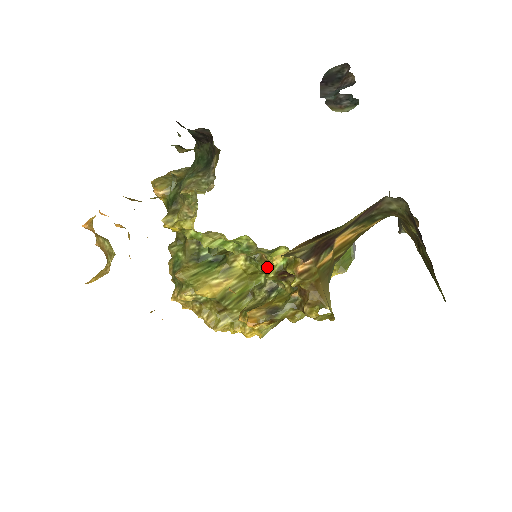
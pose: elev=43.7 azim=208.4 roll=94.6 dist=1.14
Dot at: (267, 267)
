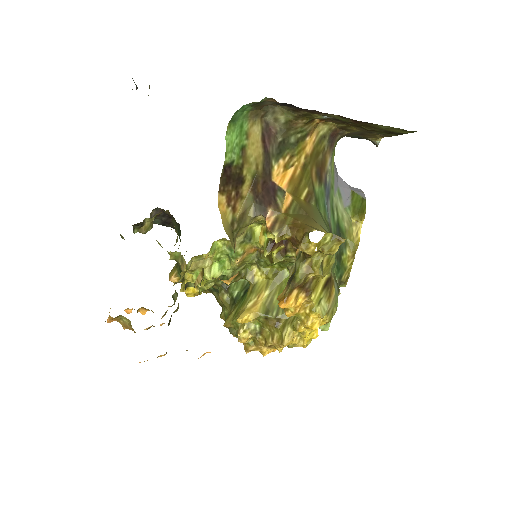
Dot at: (269, 256)
